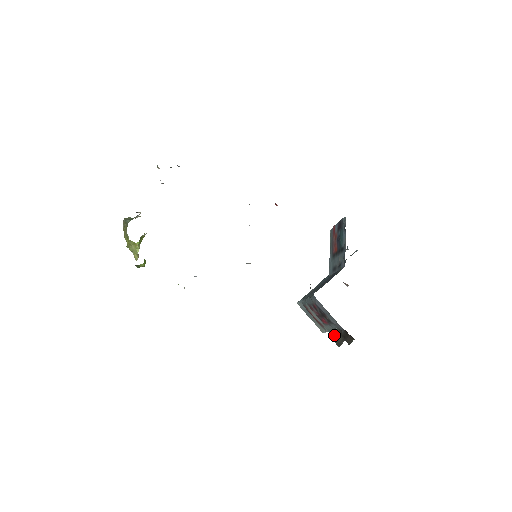
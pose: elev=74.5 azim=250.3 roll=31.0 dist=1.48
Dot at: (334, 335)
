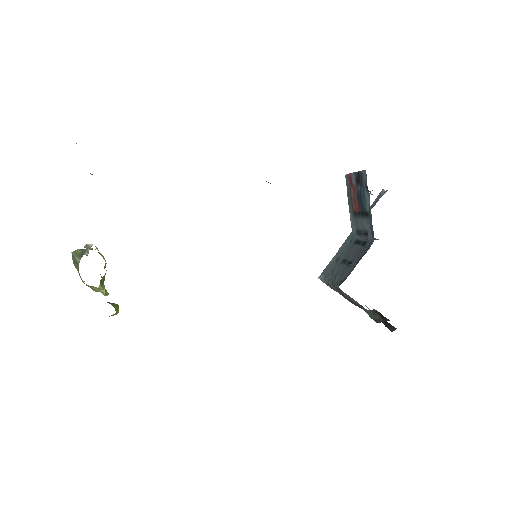
Dot at: occluded
